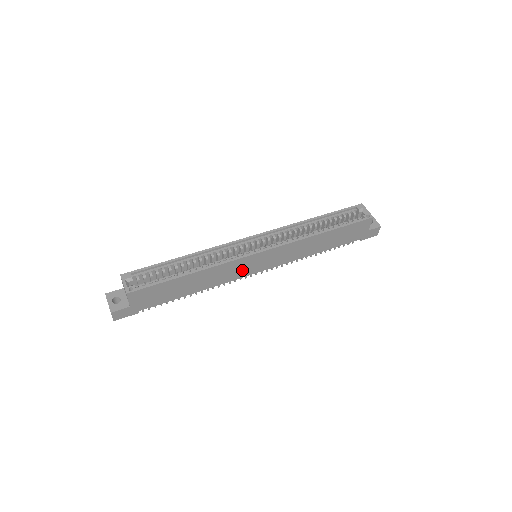
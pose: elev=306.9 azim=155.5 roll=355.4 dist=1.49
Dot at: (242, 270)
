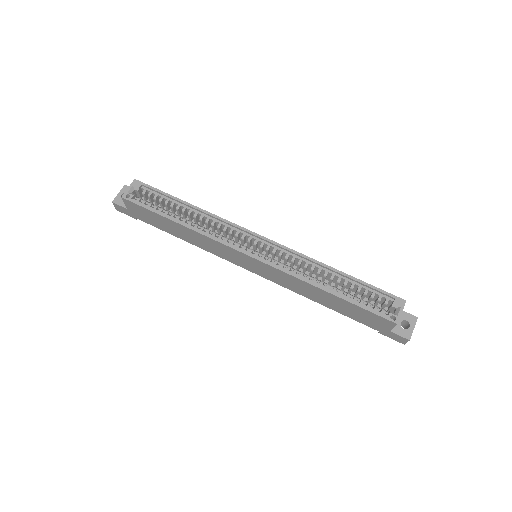
Dot at: (232, 257)
